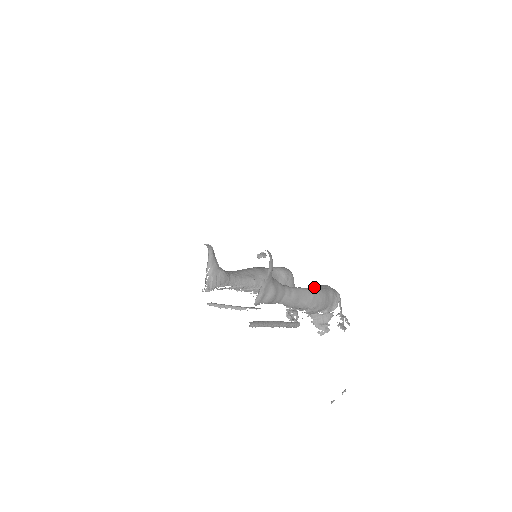
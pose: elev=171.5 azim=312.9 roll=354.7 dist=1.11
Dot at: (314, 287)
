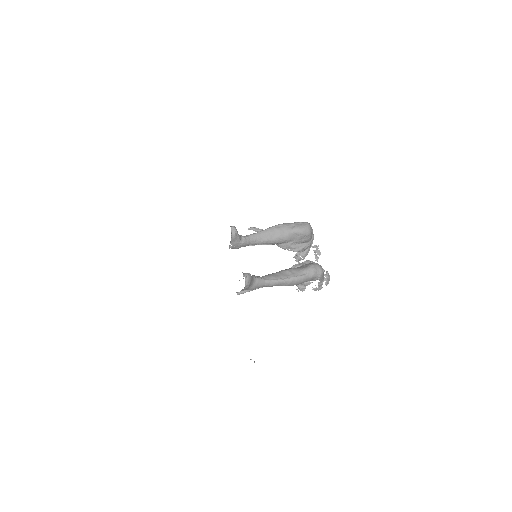
Dot at: (294, 277)
